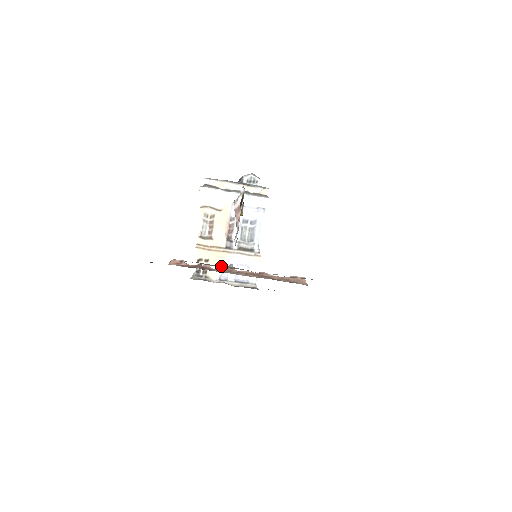
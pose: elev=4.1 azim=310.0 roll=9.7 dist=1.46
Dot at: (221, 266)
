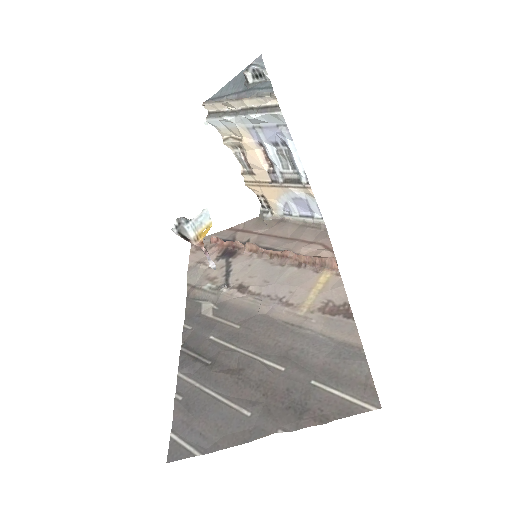
Dot at: (213, 292)
